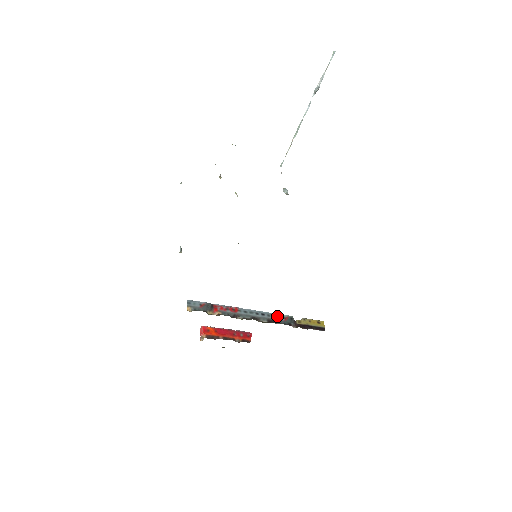
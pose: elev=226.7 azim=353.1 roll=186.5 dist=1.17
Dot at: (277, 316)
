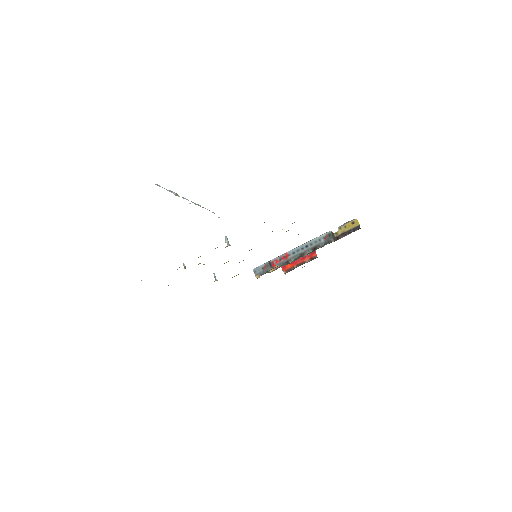
Dot at: (318, 240)
